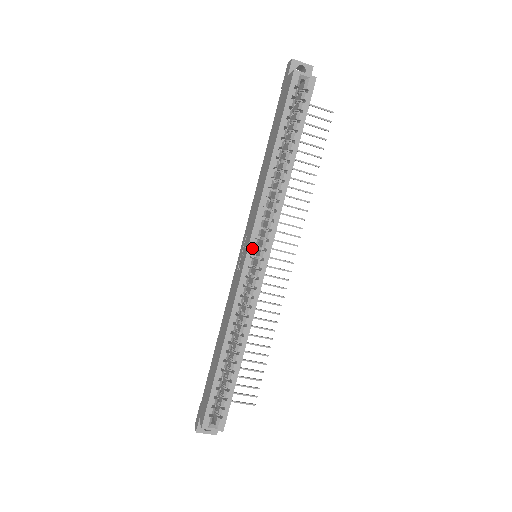
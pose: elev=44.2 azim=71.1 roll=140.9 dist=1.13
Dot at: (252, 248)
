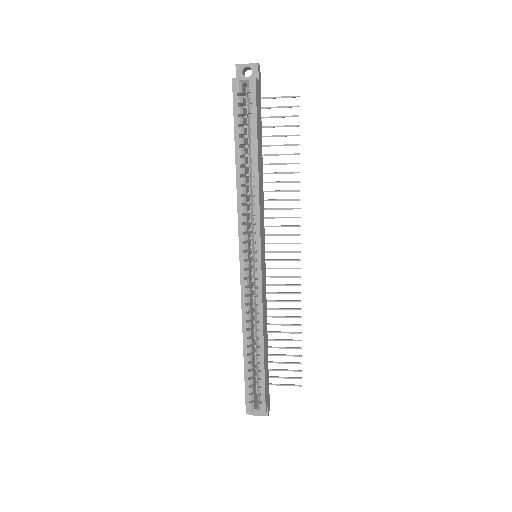
Dot at: (243, 252)
